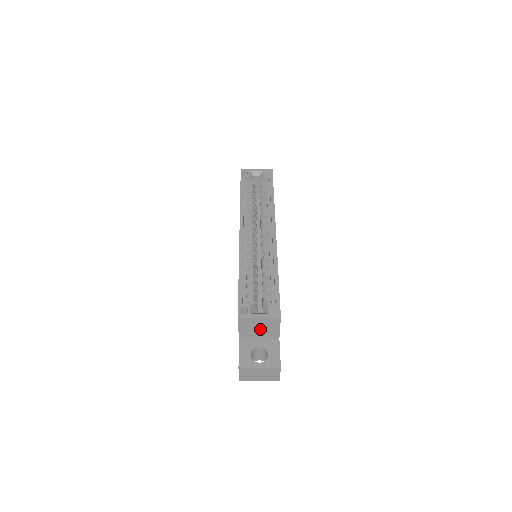
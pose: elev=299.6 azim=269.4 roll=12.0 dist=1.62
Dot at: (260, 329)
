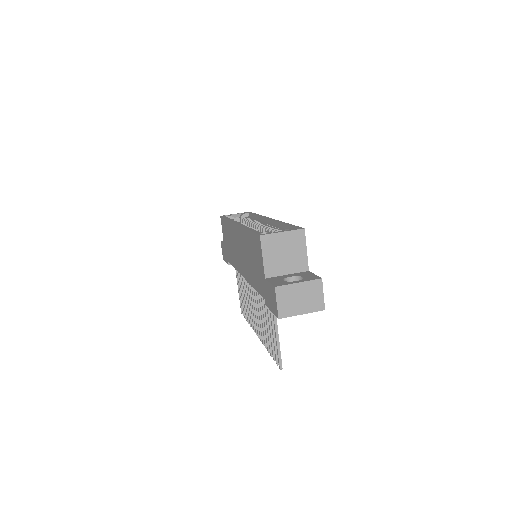
Dot at: (286, 254)
